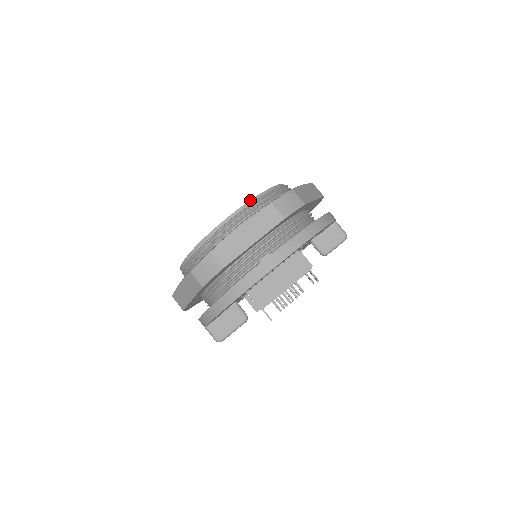
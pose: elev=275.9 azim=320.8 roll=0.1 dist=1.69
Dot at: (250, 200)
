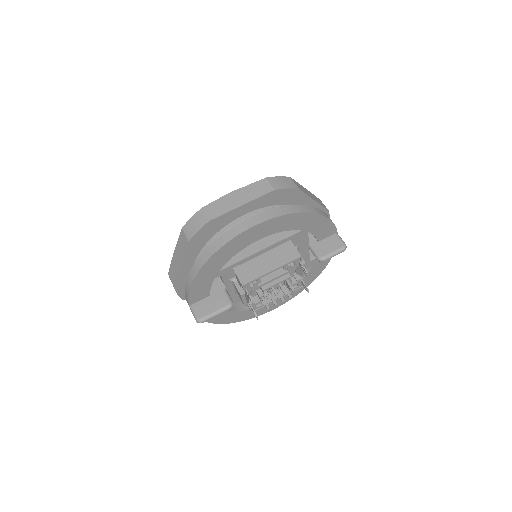
Dot at: occluded
